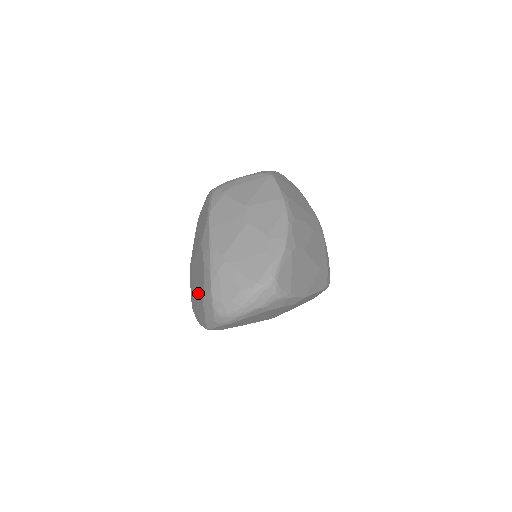
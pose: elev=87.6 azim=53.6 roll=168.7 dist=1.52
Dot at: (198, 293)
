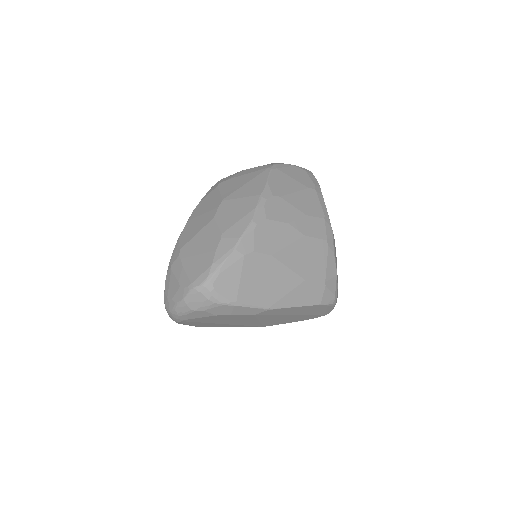
Dot at: occluded
